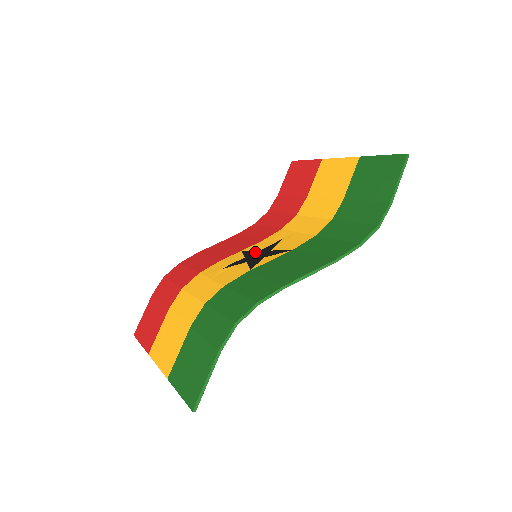
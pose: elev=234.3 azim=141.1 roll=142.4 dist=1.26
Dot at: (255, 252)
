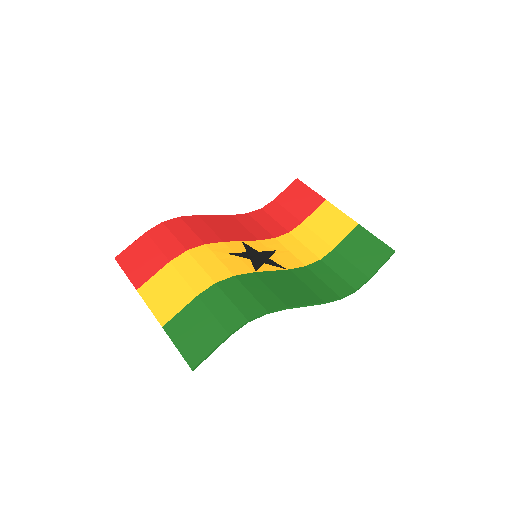
Dot at: (255, 251)
